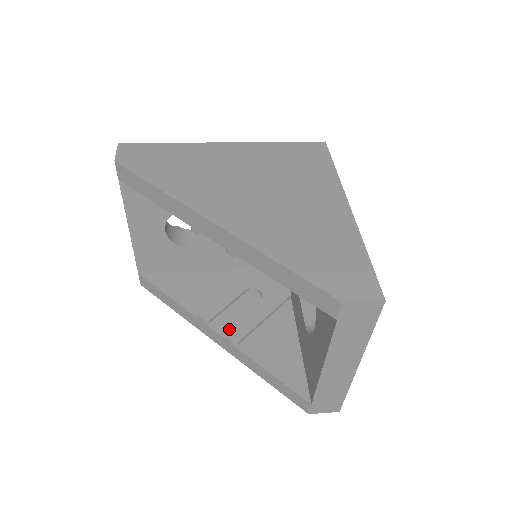
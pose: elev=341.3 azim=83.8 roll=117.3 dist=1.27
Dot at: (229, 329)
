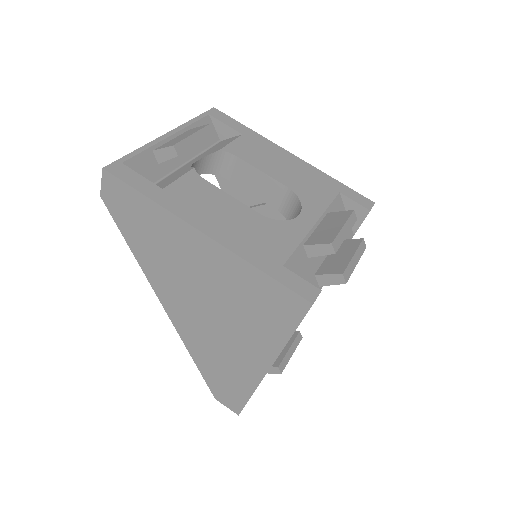
Dot at: occluded
